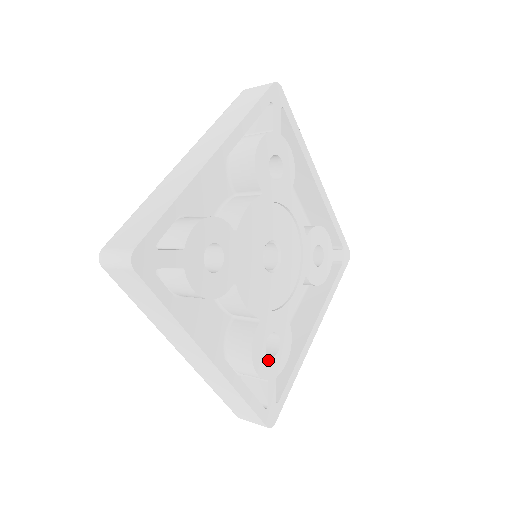
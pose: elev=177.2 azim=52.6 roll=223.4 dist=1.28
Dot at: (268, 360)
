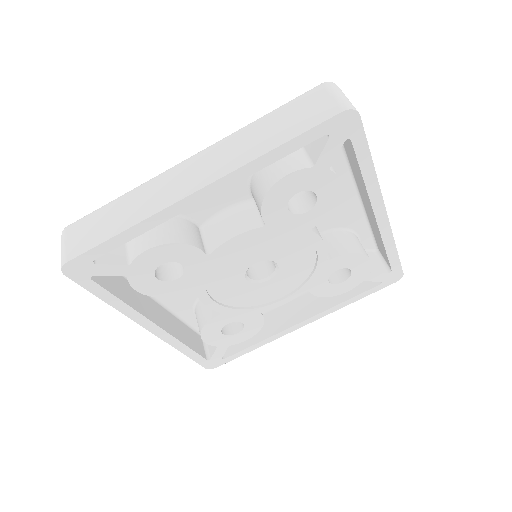
Dot at: (222, 336)
